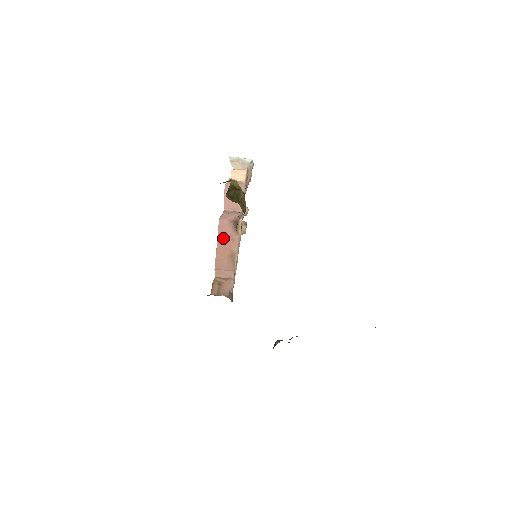
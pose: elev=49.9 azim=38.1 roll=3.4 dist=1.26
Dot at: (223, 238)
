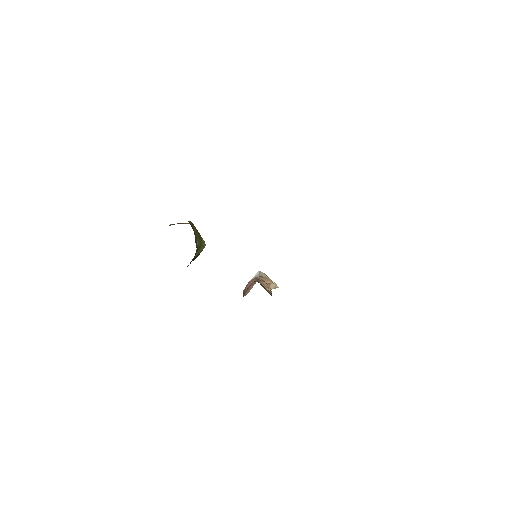
Dot at: (246, 289)
